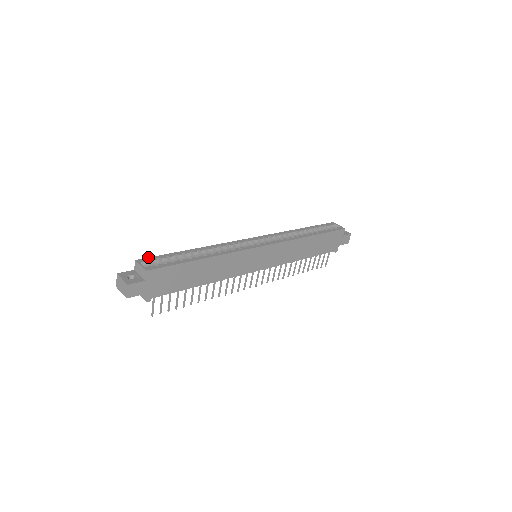
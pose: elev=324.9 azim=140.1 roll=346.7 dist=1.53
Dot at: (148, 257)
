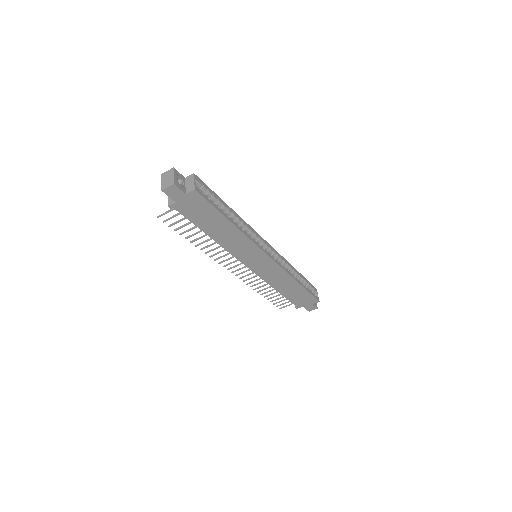
Dot at: occluded
